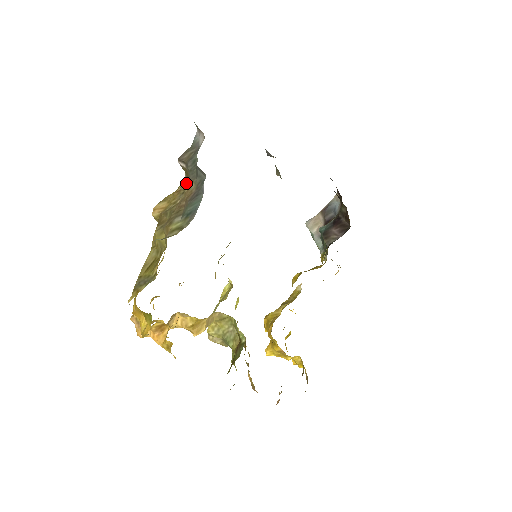
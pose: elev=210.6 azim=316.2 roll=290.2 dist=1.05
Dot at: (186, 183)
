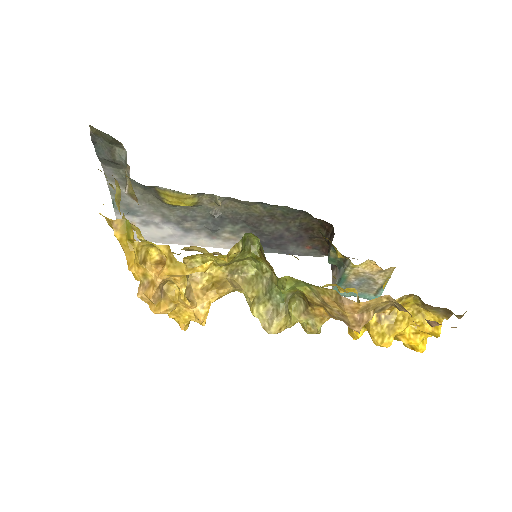
Dot at: (132, 189)
